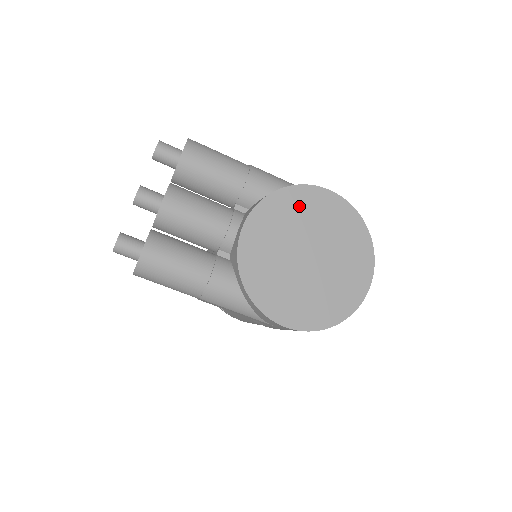
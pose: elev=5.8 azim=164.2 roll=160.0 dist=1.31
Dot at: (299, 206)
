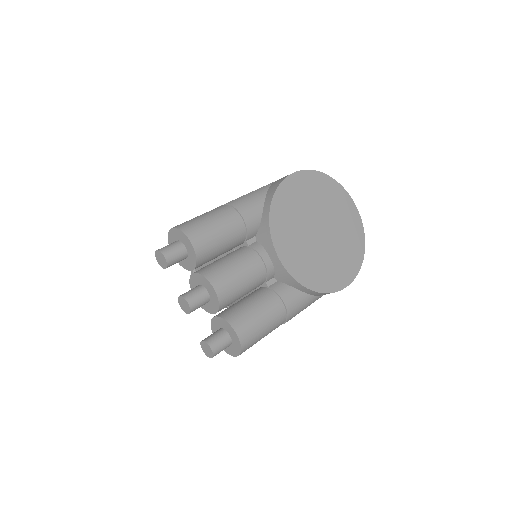
Dot at: (289, 203)
